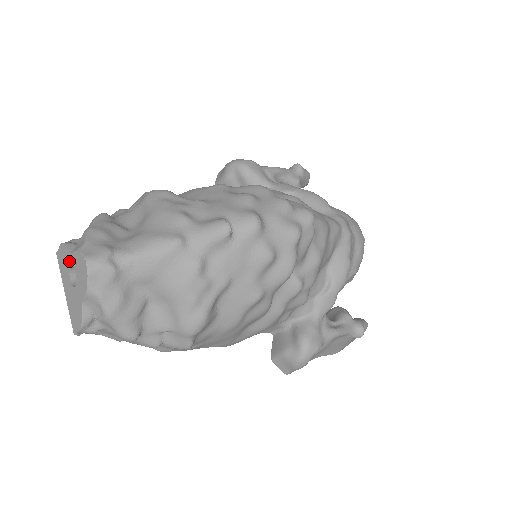
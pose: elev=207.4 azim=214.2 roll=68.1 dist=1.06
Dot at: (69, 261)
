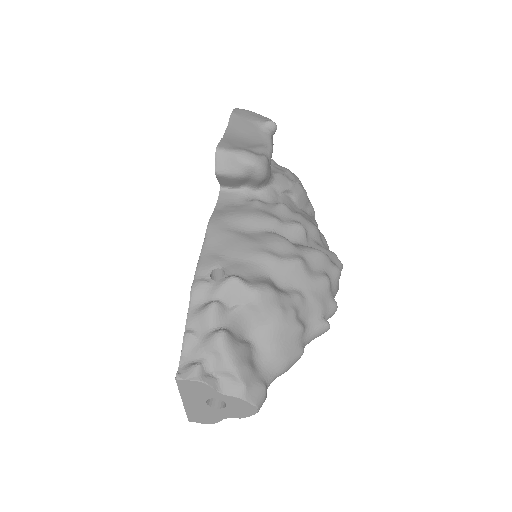
Dot at: (214, 396)
